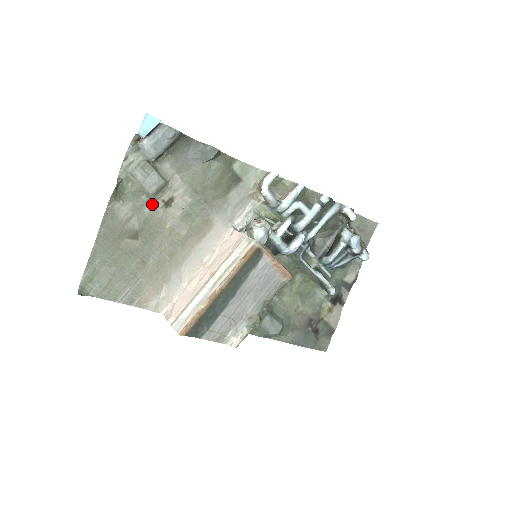
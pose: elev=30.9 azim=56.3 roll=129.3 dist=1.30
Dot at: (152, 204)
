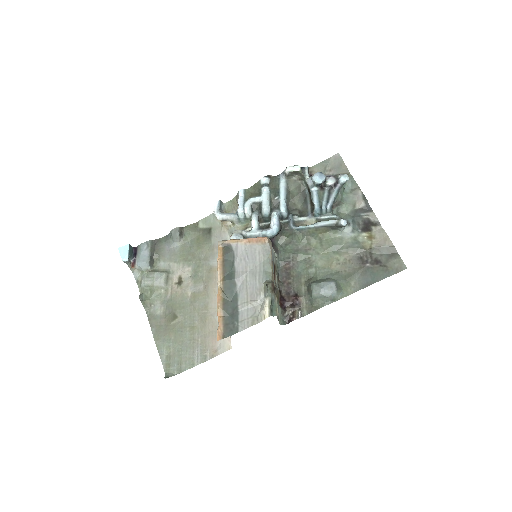
Dot at: (171, 291)
